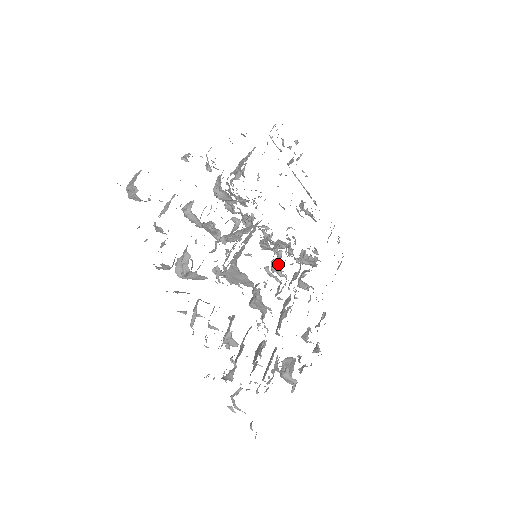
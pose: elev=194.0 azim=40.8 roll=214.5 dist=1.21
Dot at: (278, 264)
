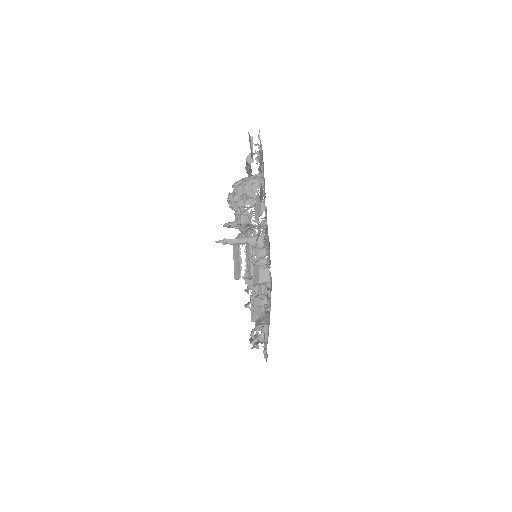
Dot at: occluded
